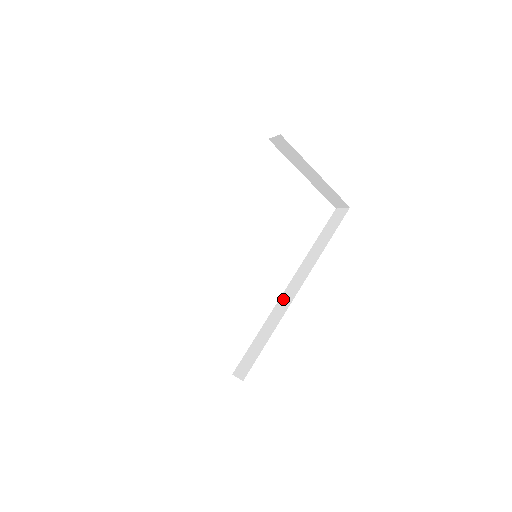
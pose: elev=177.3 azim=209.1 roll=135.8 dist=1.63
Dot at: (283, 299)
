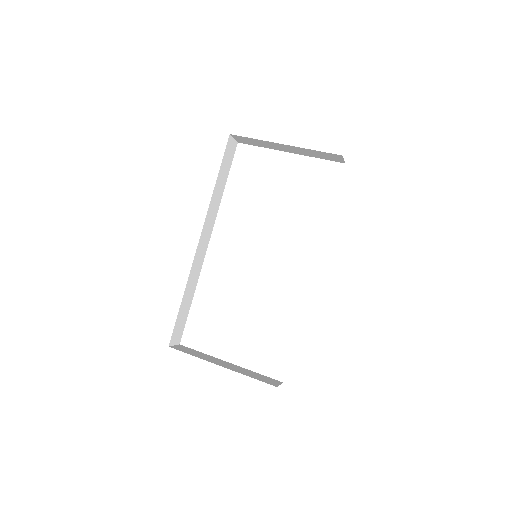
Dot at: occluded
